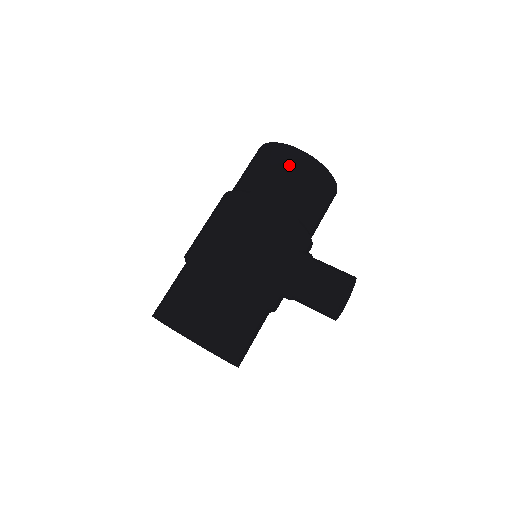
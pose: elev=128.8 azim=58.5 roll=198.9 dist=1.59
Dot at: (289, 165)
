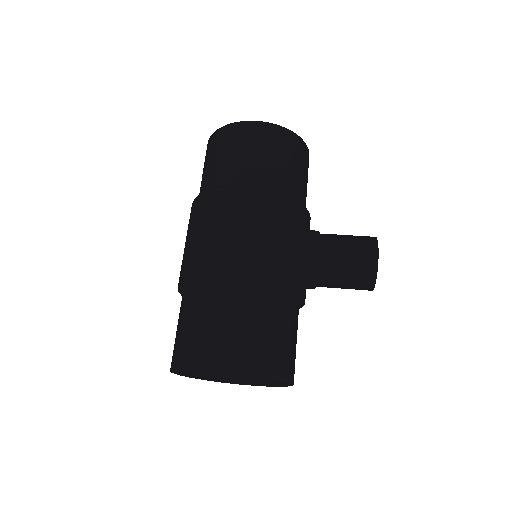
Dot at: (260, 142)
